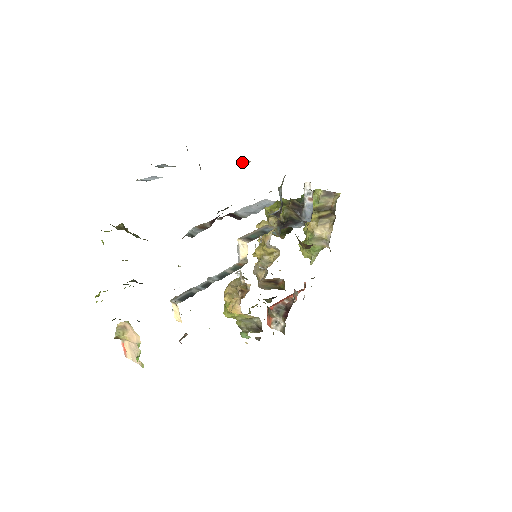
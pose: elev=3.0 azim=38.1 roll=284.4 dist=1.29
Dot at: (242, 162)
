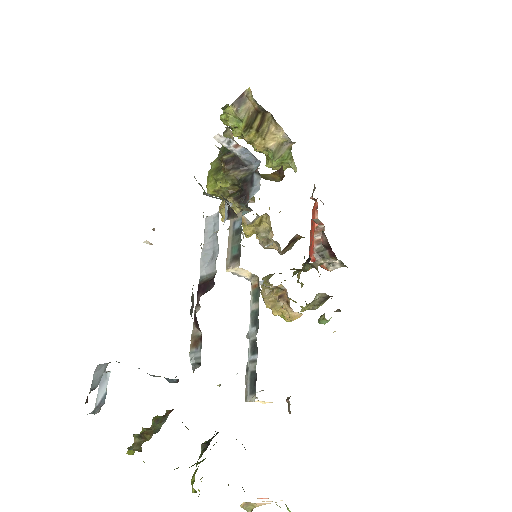
Dot at: (149, 244)
